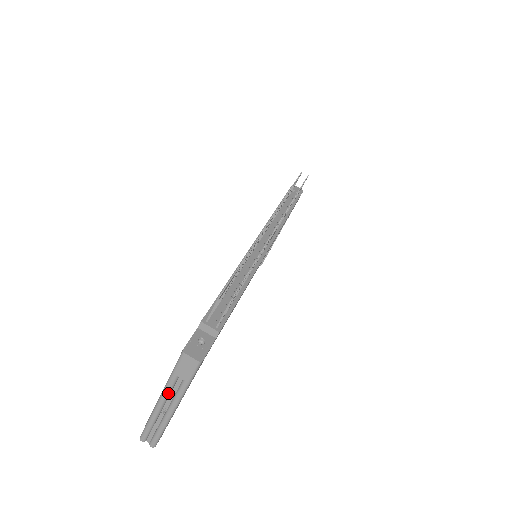
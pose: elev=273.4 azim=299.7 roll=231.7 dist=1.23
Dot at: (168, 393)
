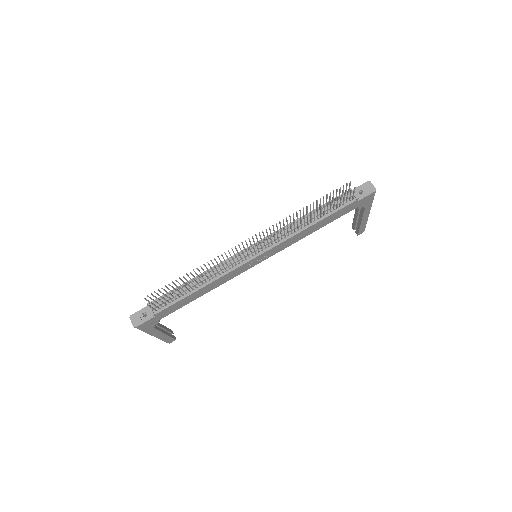
Dot at: occluded
